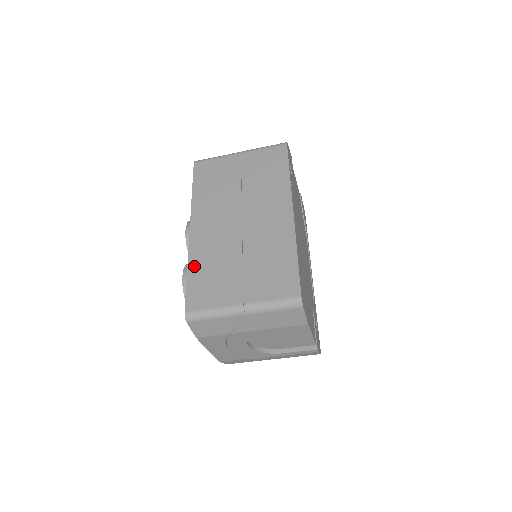
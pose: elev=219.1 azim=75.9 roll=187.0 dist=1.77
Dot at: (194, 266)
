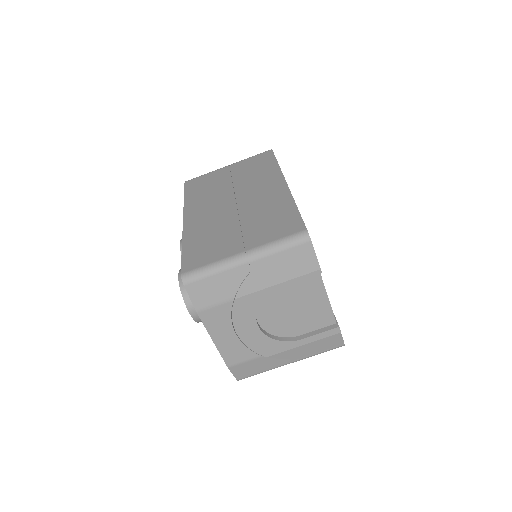
Dot at: (189, 241)
